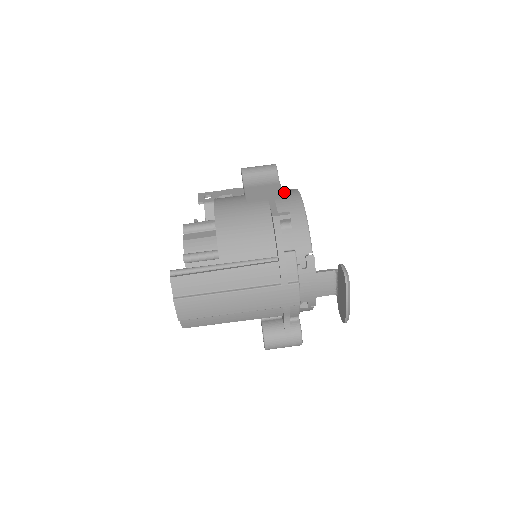
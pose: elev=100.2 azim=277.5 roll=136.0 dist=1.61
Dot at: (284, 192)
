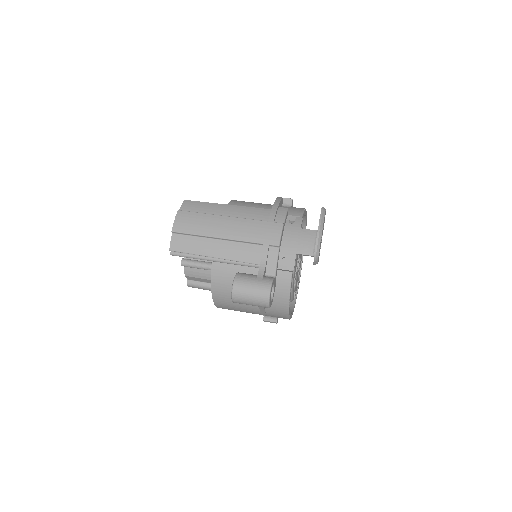
Dot at: occluded
